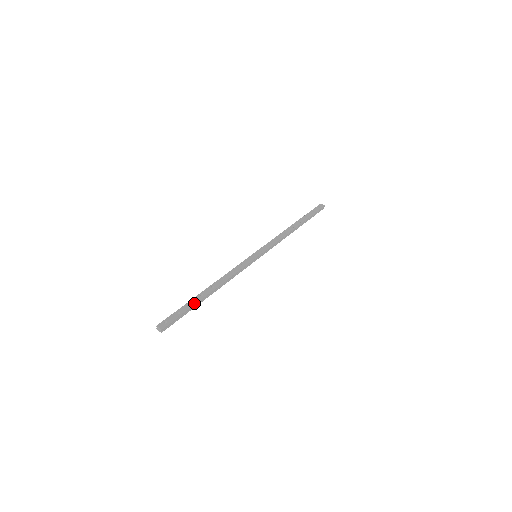
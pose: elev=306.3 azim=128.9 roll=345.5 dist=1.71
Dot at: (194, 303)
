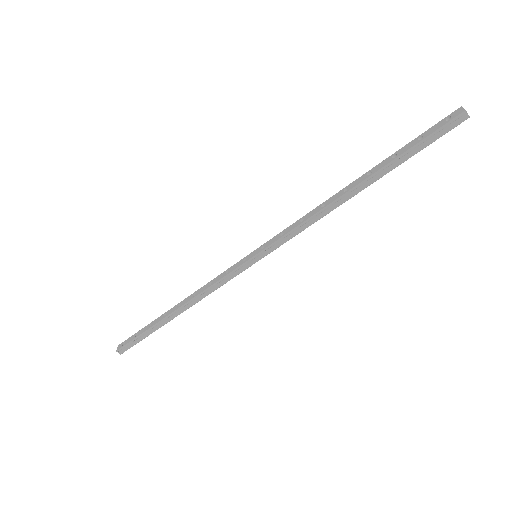
Dot at: (152, 325)
